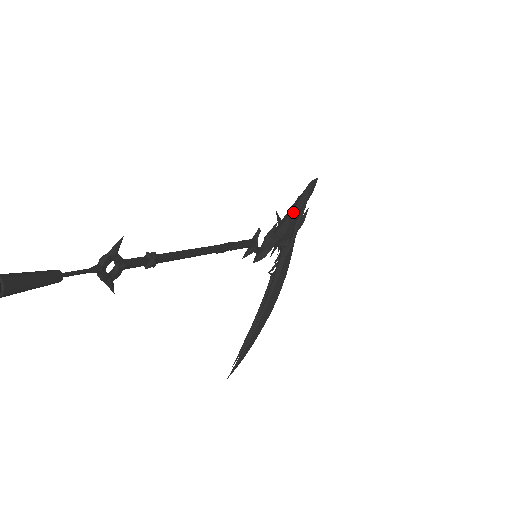
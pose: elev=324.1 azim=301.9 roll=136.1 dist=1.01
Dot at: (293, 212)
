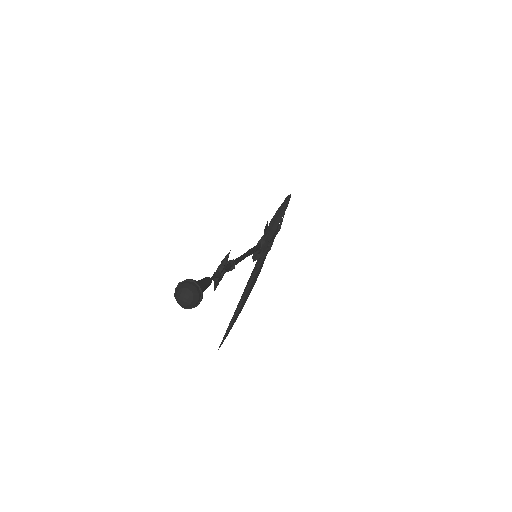
Dot at: (277, 221)
